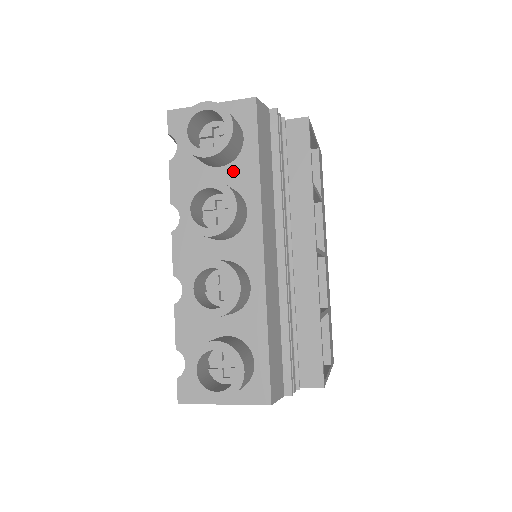
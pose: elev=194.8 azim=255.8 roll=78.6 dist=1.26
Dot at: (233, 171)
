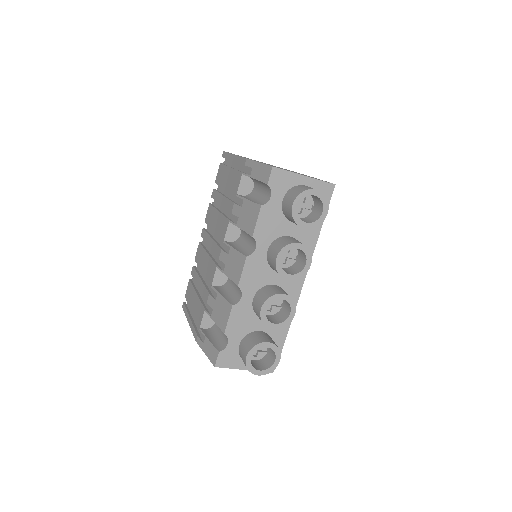
Dot at: (302, 229)
